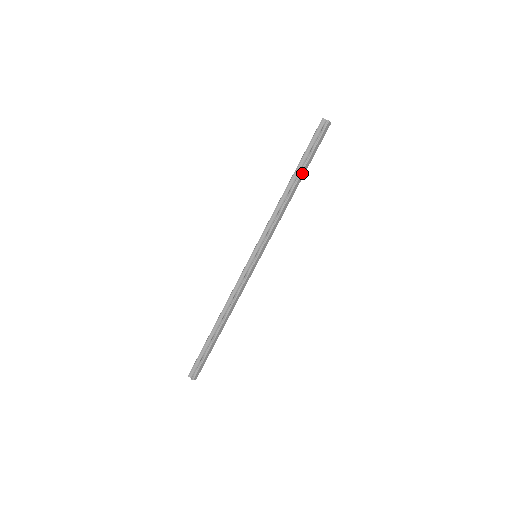
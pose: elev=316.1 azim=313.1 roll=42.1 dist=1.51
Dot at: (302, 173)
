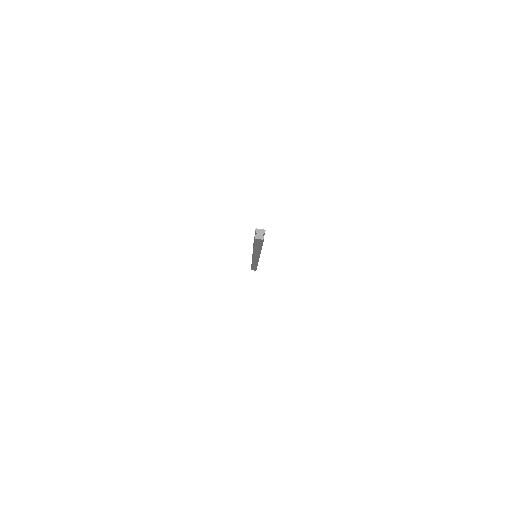
Dot at: (256, 248)
